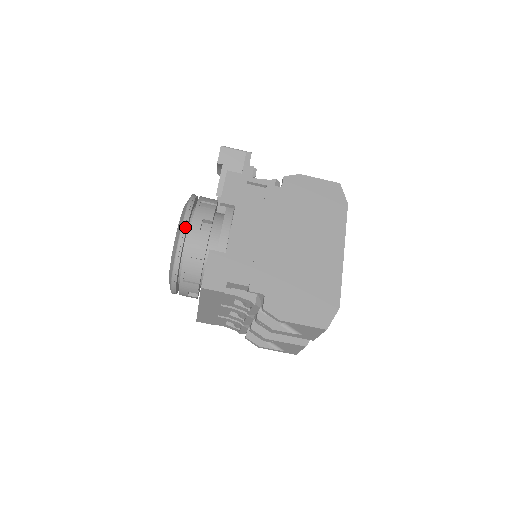
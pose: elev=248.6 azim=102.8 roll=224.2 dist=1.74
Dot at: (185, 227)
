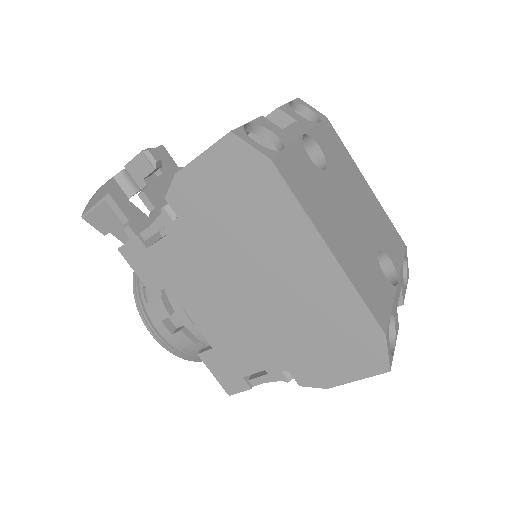
Dot at: (160, 340)
